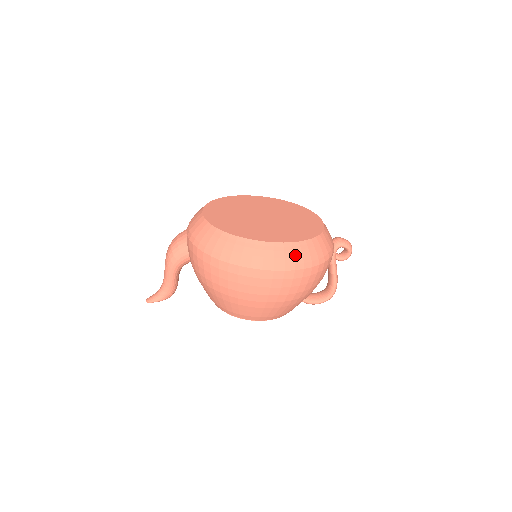
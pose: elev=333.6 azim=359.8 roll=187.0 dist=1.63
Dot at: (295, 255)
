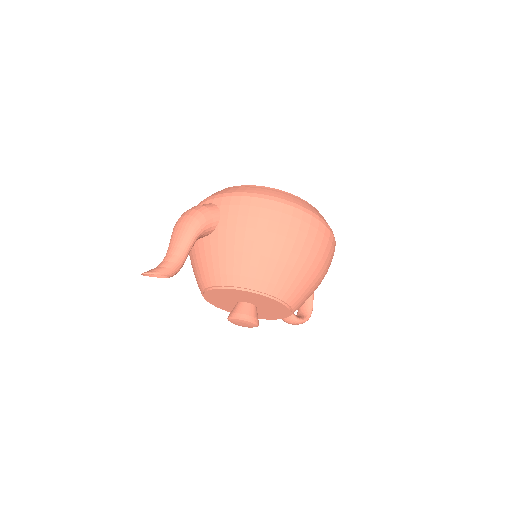
Dot at: occluded
